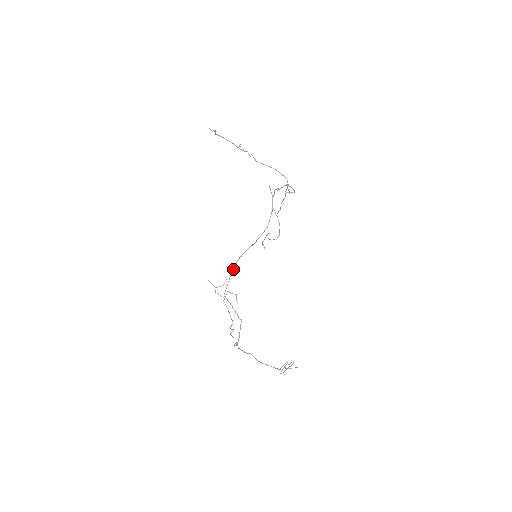
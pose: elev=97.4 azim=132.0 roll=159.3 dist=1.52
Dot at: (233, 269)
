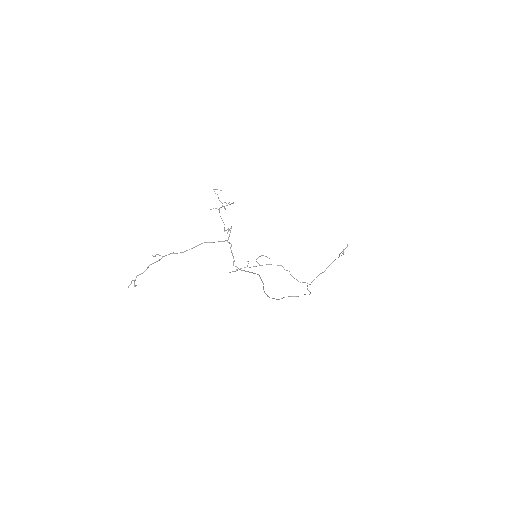
Dot at: occluded
